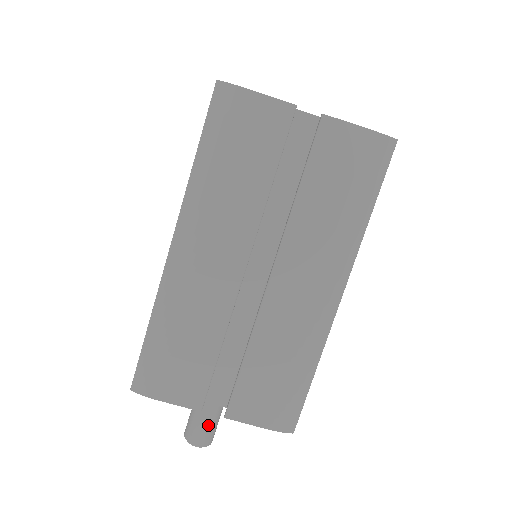
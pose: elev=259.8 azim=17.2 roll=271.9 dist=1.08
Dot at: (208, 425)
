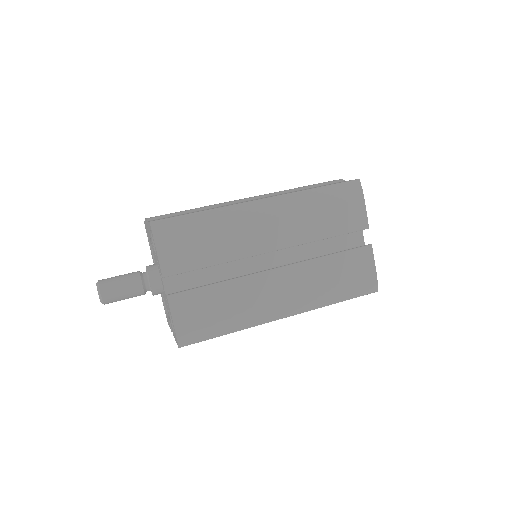
Dot at: (123, 293)
